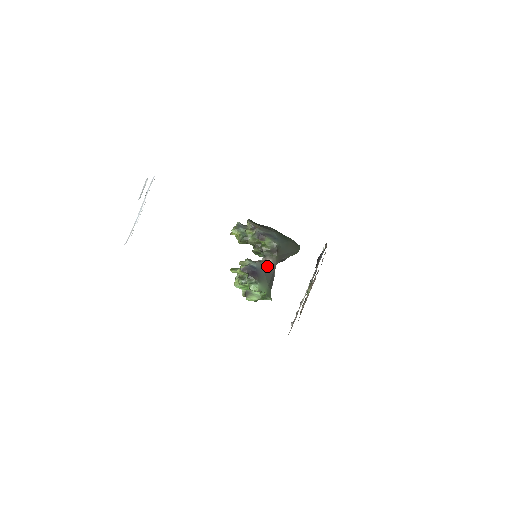
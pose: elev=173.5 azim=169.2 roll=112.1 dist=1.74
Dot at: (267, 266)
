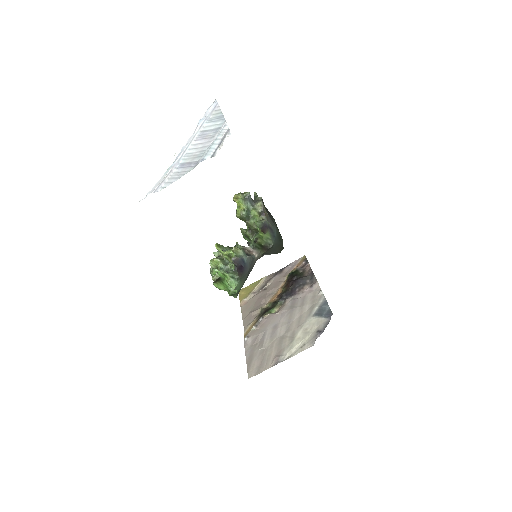
Dot at: (252, 262)
